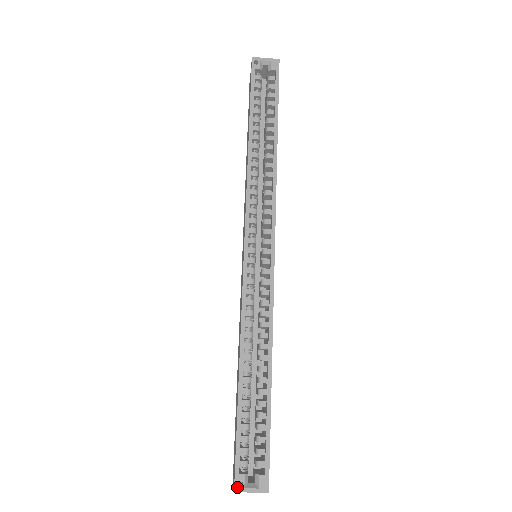
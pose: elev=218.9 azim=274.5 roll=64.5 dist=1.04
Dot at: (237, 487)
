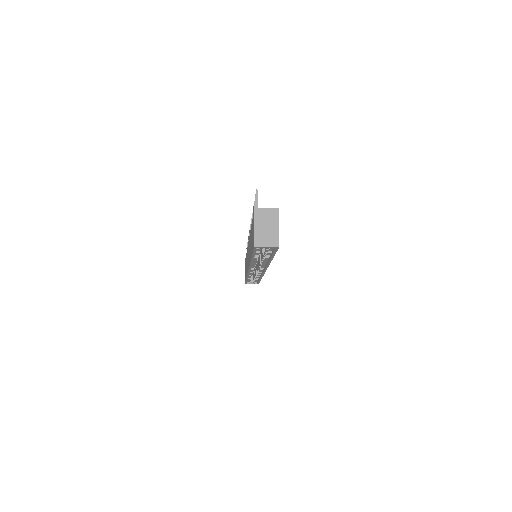
Dot at: occluded
